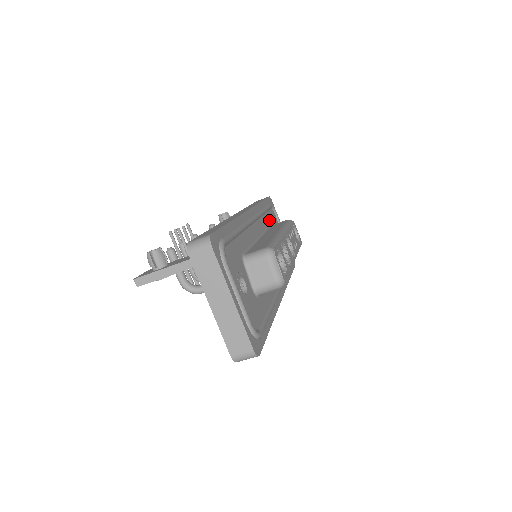
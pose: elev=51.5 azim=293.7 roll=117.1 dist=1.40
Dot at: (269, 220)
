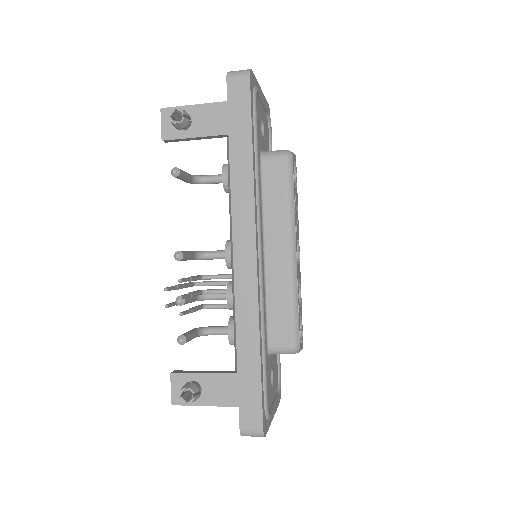
Dot at: (258, 154)
